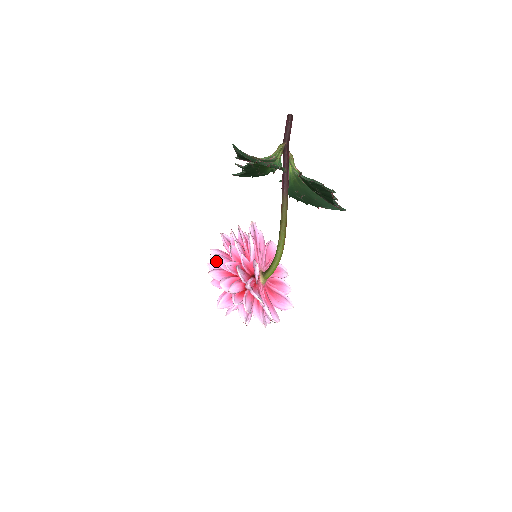
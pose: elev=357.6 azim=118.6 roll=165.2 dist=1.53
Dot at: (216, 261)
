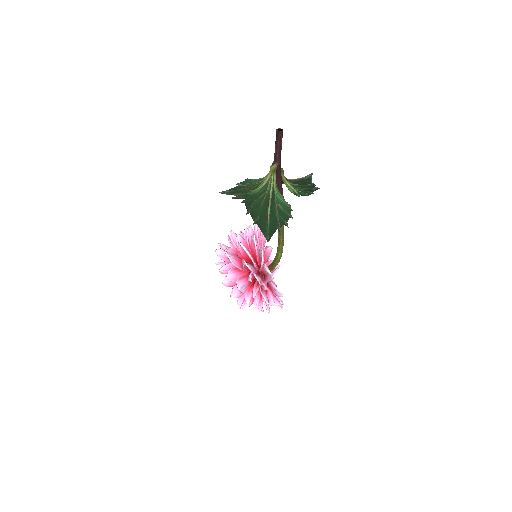
Dot at: occluded
